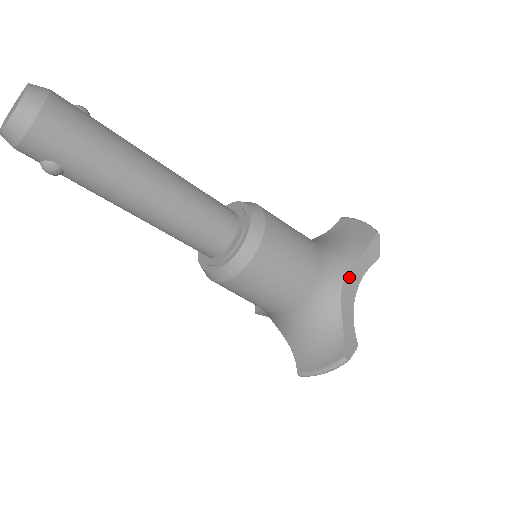
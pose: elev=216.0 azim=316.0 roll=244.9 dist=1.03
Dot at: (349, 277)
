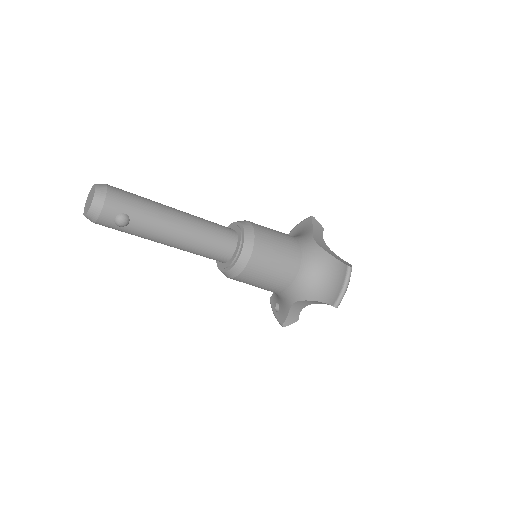
Dot at: (315, 238)
